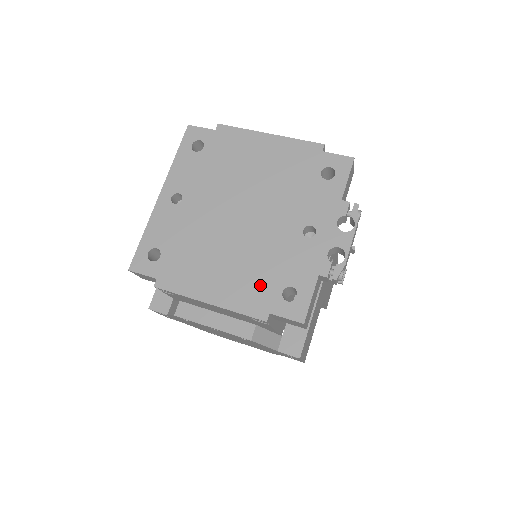
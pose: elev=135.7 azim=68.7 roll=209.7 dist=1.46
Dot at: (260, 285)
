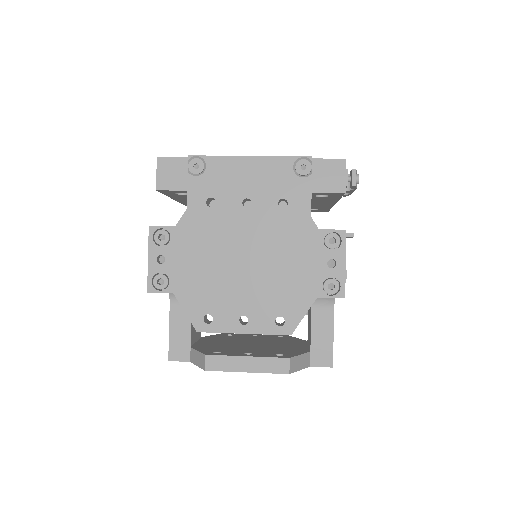
Dot at: occluded
